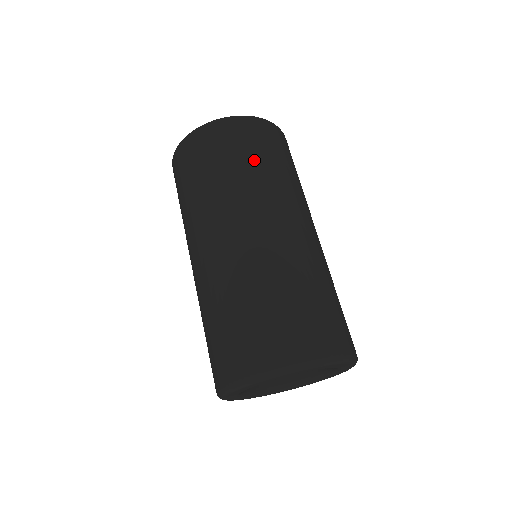
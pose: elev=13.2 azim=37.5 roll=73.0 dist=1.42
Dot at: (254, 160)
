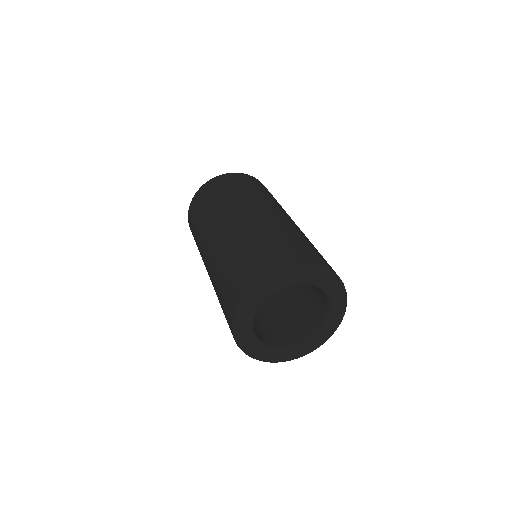
Dot at: (236, 188)
